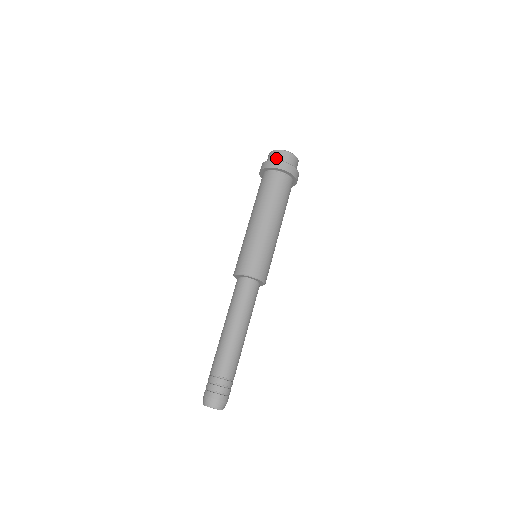
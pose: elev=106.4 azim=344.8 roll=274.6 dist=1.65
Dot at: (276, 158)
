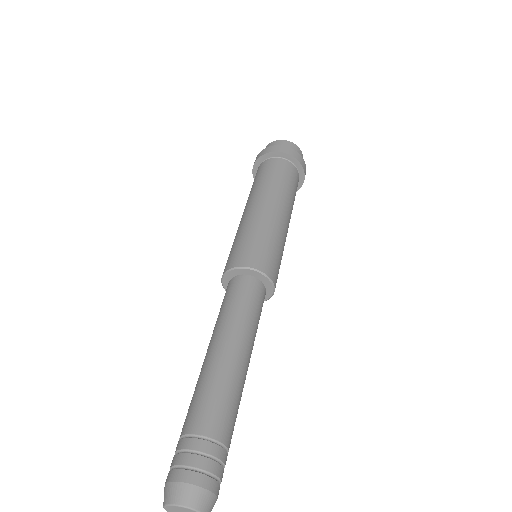
Dot at: occluded
